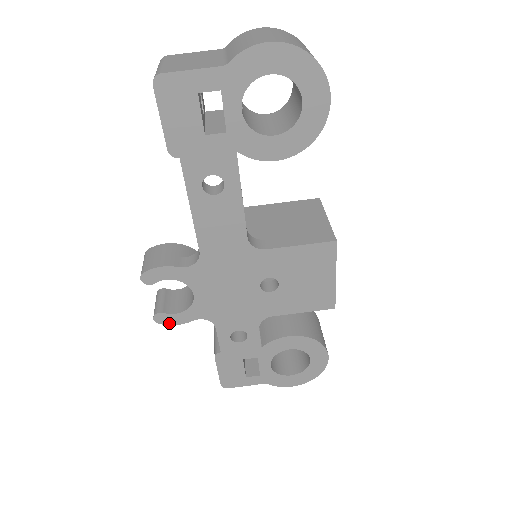
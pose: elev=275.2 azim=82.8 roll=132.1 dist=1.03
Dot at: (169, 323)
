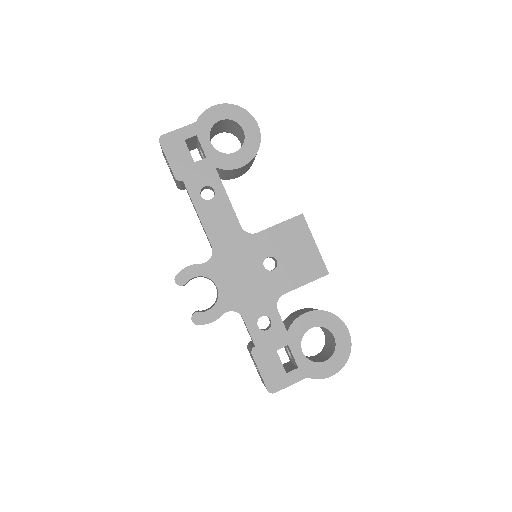
Dot at: (205, 322)
